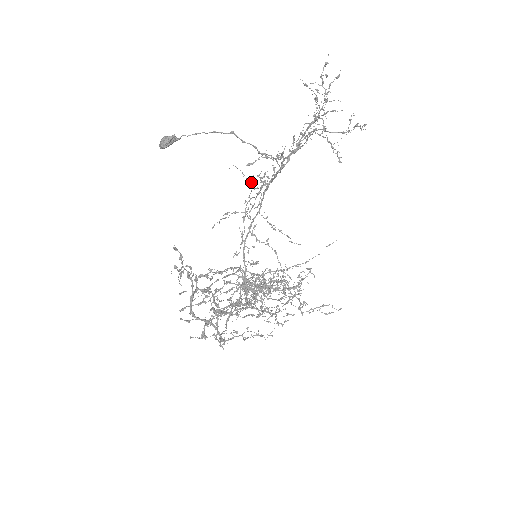
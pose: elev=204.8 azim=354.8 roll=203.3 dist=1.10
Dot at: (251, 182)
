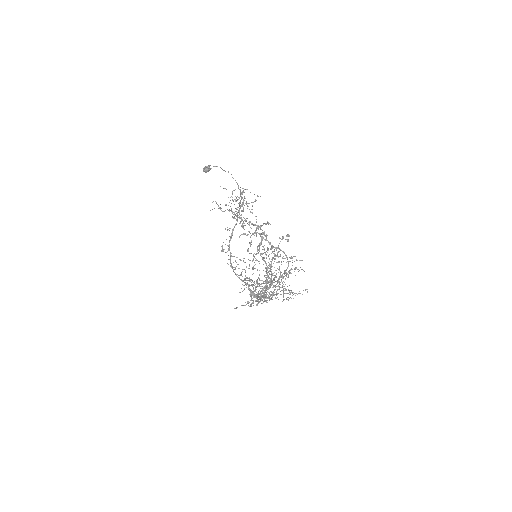
Dot at: occluded
